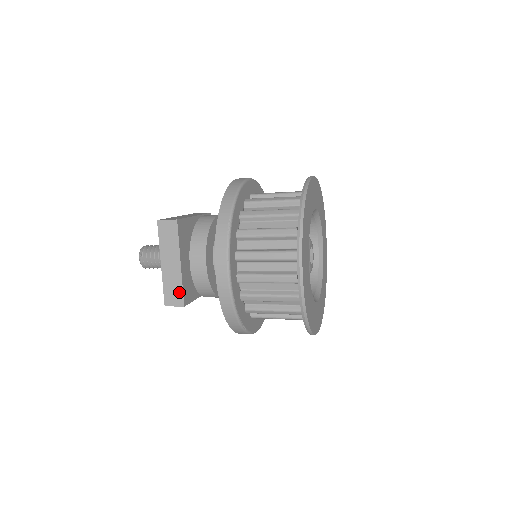
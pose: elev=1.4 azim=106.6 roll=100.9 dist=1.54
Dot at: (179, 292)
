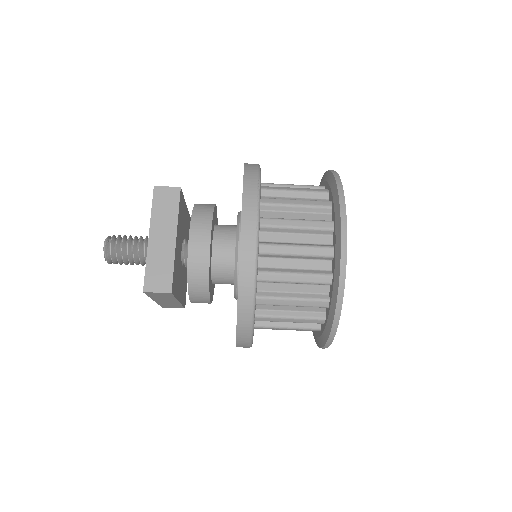
Dot at: (168, 274)
